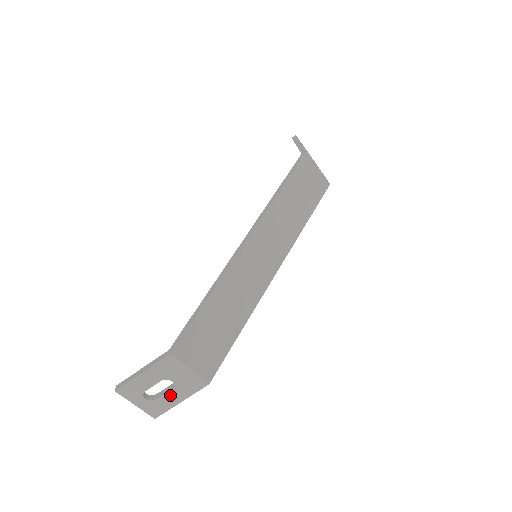
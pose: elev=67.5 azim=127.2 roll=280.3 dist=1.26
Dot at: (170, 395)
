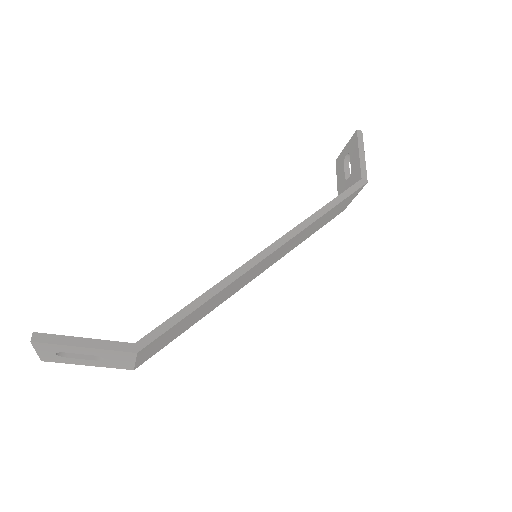
Dot at: (86, 361)
